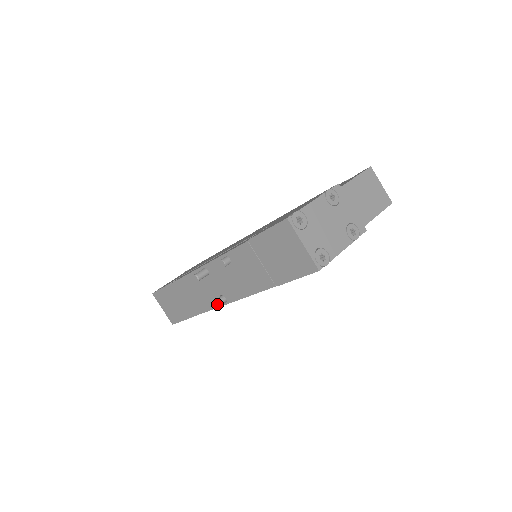
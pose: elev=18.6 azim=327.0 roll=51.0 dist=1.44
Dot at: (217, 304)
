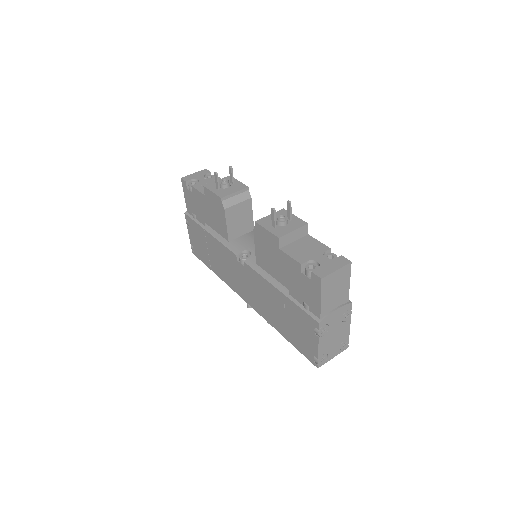
Dot at: occluded
